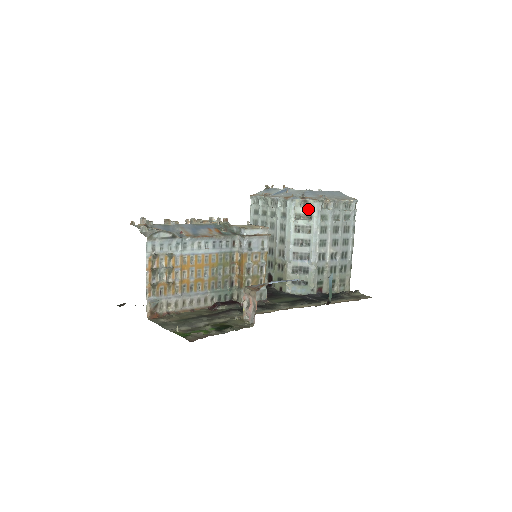
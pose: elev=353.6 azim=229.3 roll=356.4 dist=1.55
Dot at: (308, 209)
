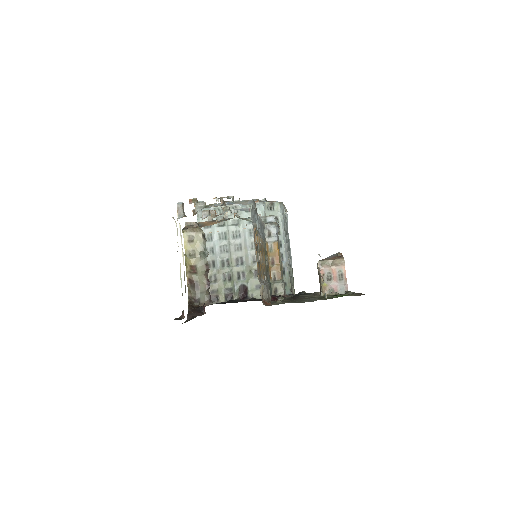
Dot at: (274, 212)
